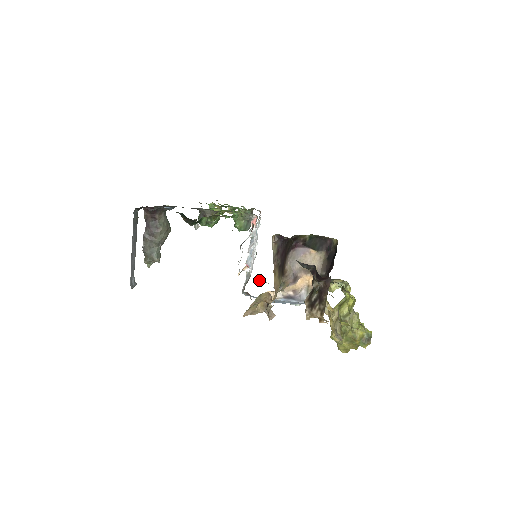
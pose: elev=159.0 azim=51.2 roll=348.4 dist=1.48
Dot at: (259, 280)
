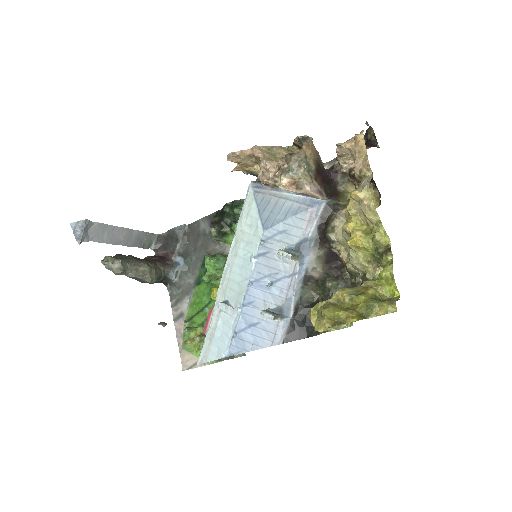
Dot at: (222, 303)
